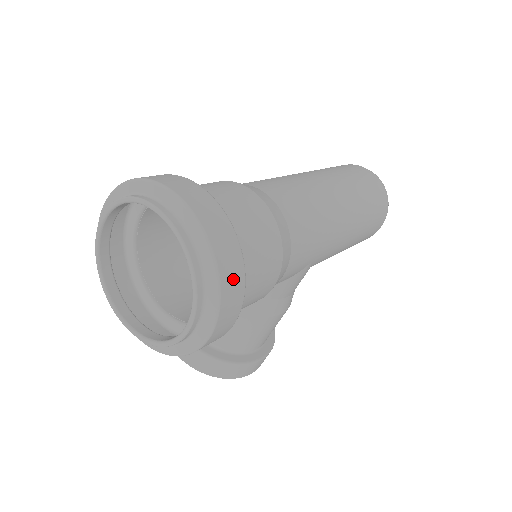
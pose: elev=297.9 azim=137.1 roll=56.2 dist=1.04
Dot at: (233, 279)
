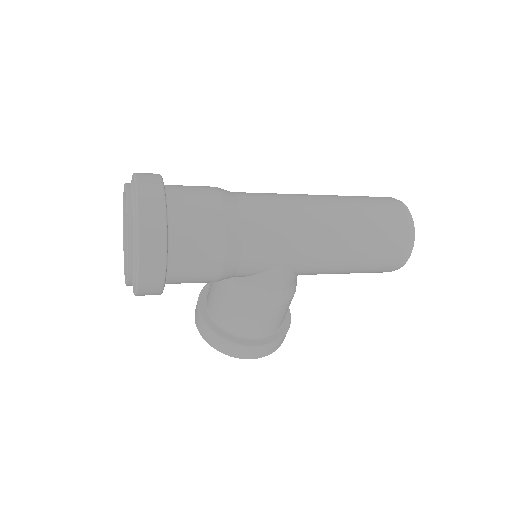
Dot at: (153, 240)
